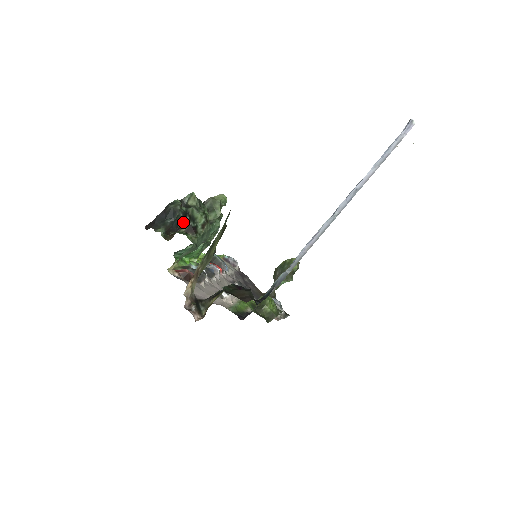
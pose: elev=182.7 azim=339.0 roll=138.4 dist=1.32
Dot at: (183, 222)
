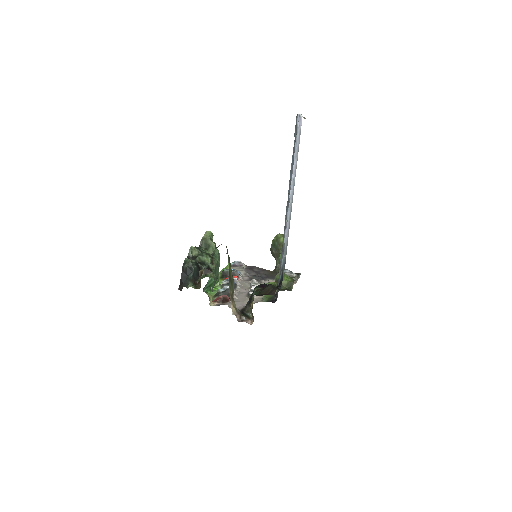
Dot at: (201, 271)
